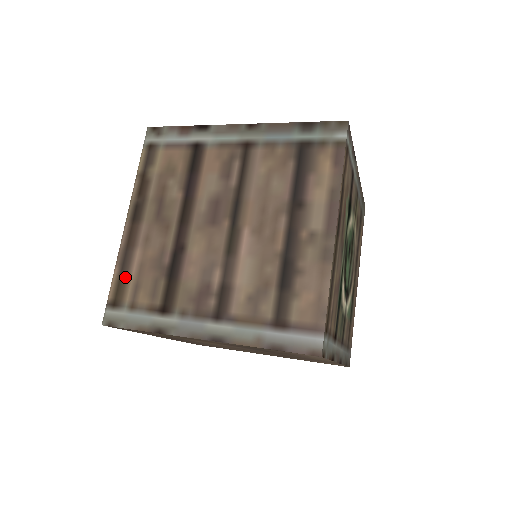
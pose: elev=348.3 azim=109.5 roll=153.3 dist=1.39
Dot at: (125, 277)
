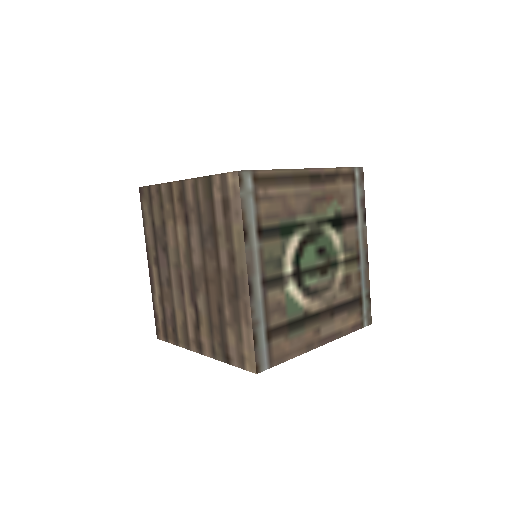
Dot at: occluded
